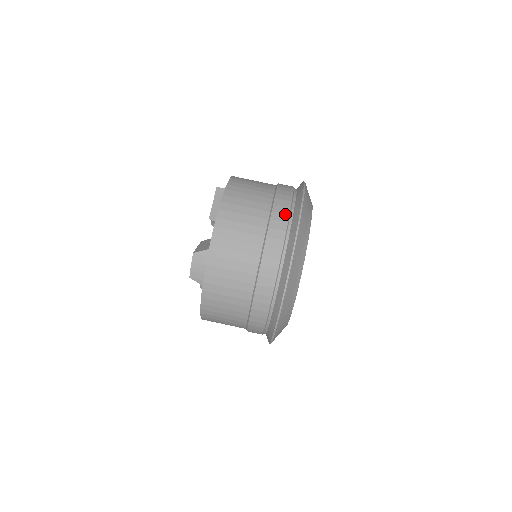
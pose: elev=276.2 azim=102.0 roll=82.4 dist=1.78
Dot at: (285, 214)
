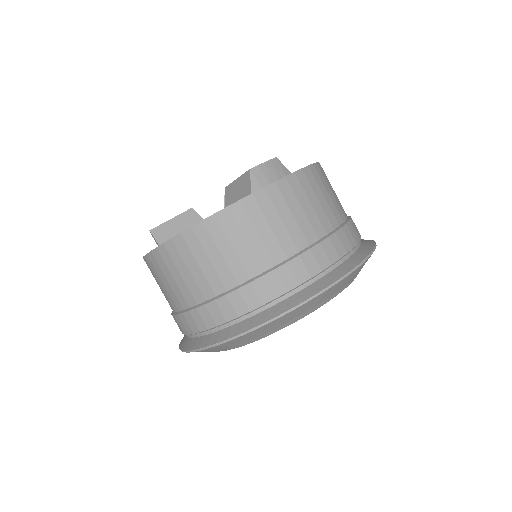
Dot at: (213, 321)
